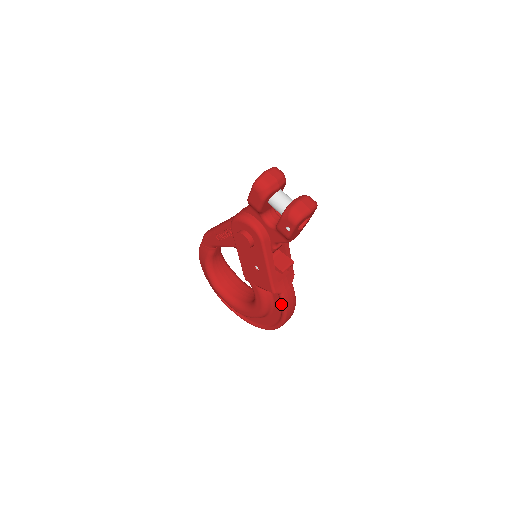
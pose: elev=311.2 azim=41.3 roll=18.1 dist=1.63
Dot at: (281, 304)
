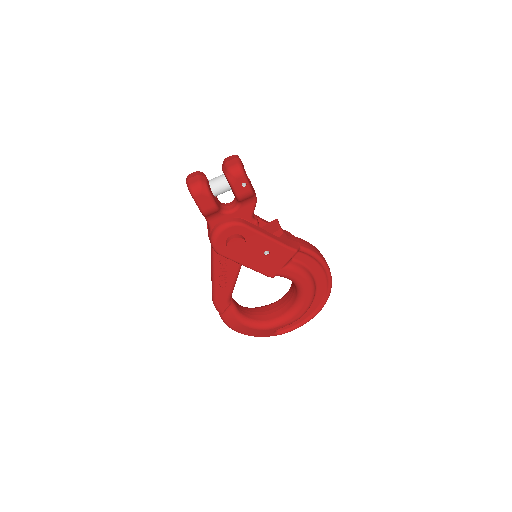
Dot at: (310, 255)
